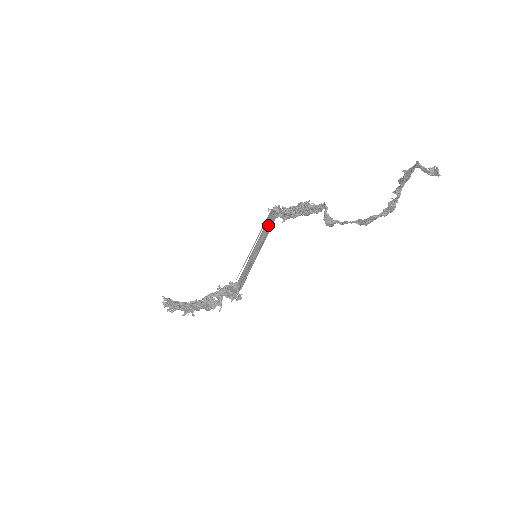
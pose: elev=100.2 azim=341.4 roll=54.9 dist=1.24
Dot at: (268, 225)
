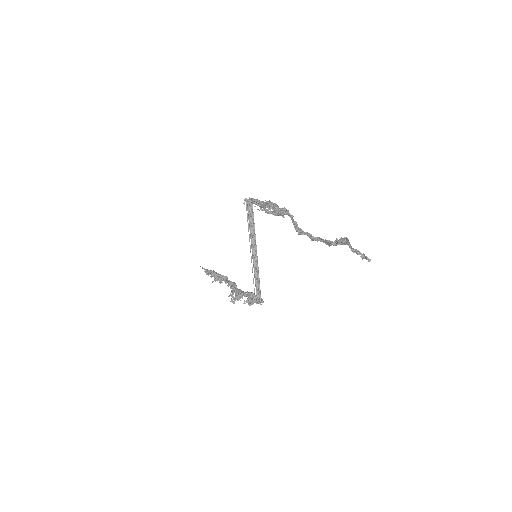
Dot at: (251, 219)
